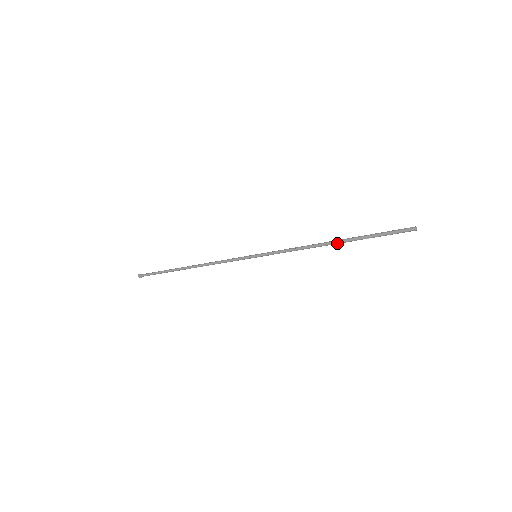
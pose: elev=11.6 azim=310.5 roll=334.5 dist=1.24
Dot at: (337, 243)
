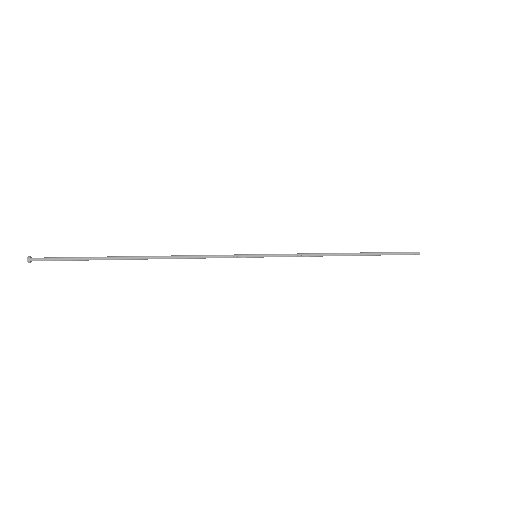
Dot at: occluded
